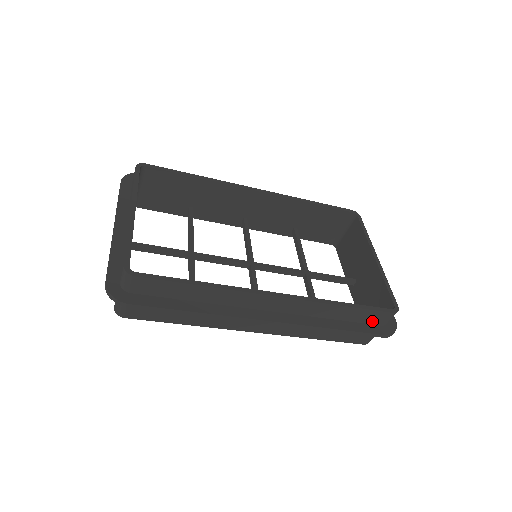
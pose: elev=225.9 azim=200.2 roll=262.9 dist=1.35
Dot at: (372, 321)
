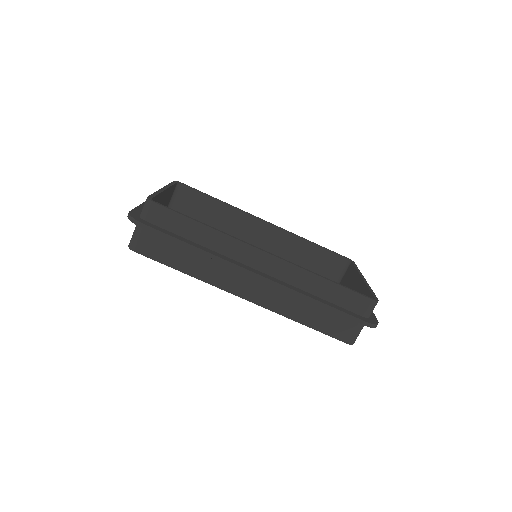
Dot at: (353, 308)
